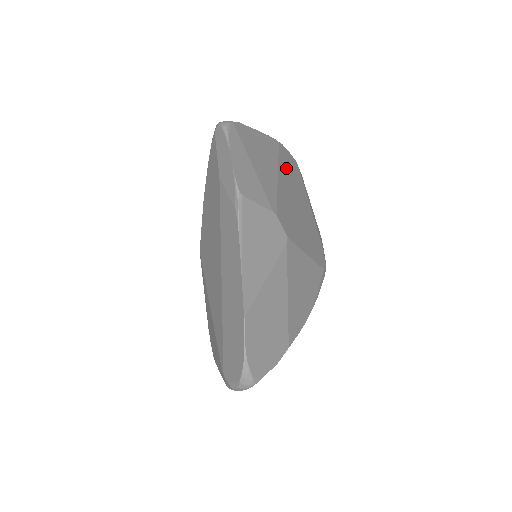
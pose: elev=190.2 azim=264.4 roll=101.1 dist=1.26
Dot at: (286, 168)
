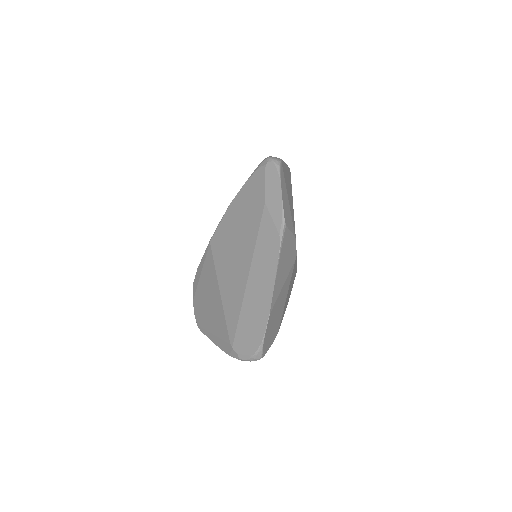
Dot at: occluded
